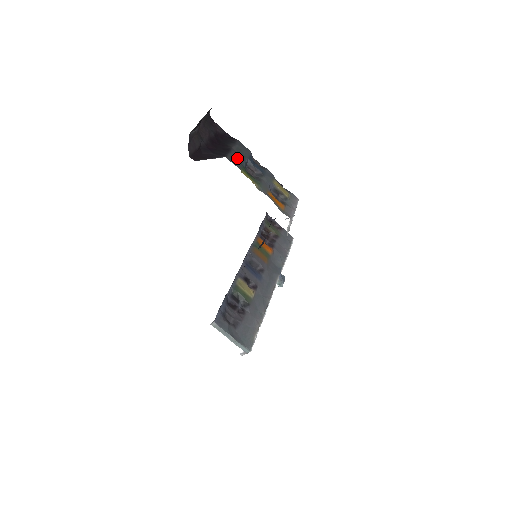
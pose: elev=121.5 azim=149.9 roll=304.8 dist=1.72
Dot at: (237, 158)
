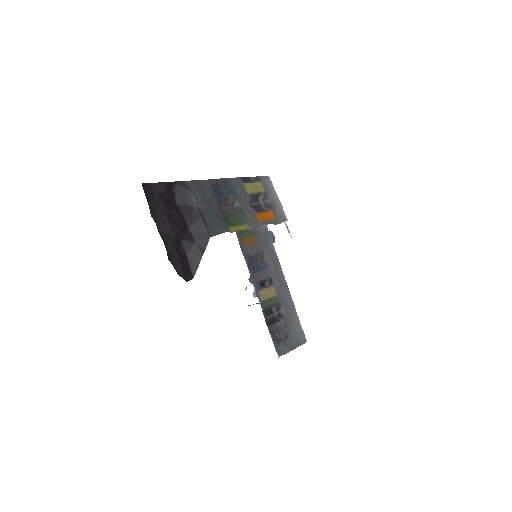
Dot at: (214, 218)
